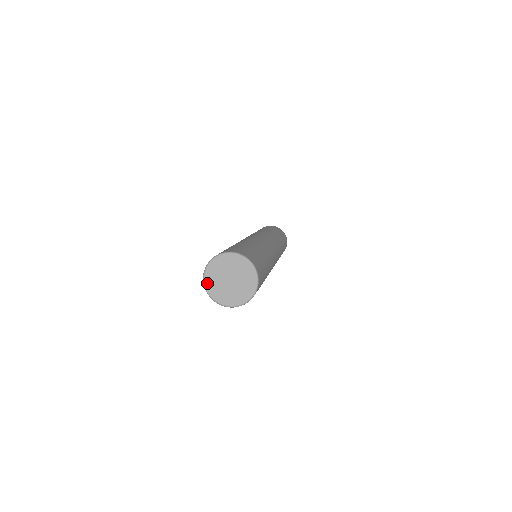
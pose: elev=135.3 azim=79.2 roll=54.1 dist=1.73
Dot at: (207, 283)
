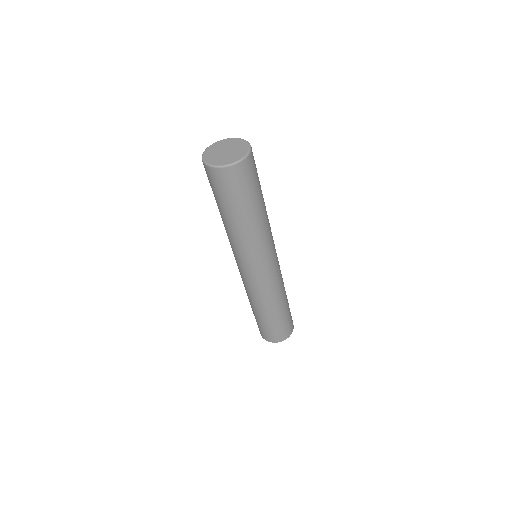
Dot at: (206, 152)
